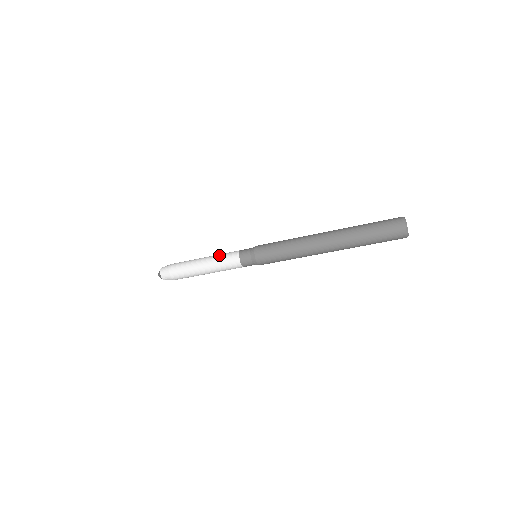
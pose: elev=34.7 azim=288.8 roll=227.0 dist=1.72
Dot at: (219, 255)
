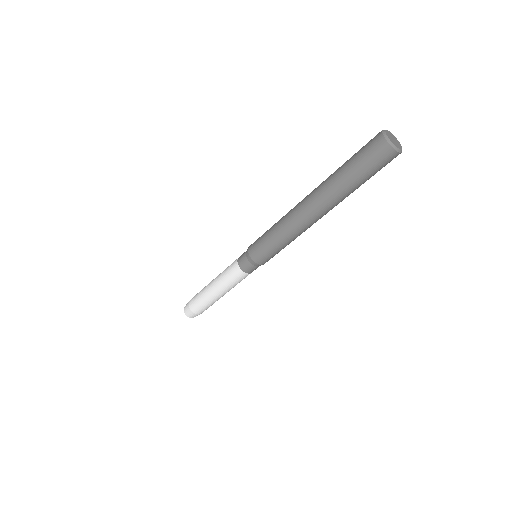
Dot at: (222, 274)
